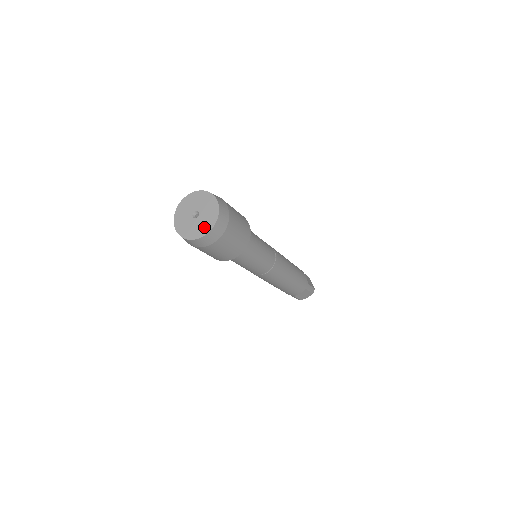
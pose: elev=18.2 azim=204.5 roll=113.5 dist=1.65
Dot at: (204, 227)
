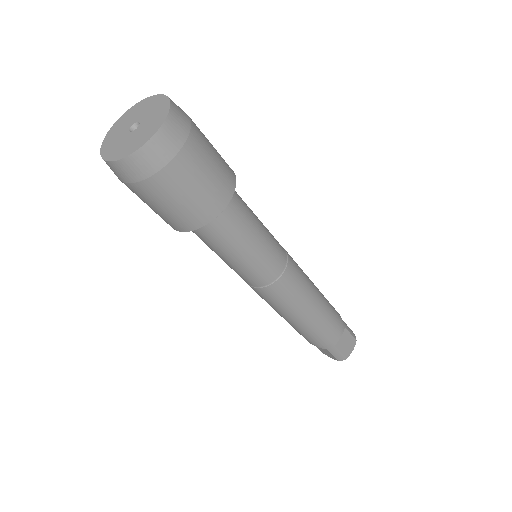
Dot at: (154, 123)
